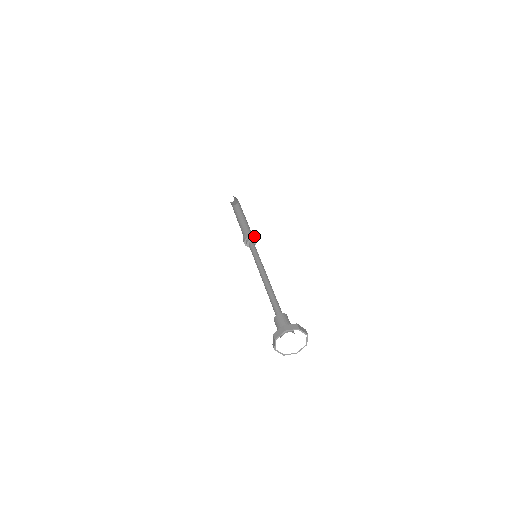
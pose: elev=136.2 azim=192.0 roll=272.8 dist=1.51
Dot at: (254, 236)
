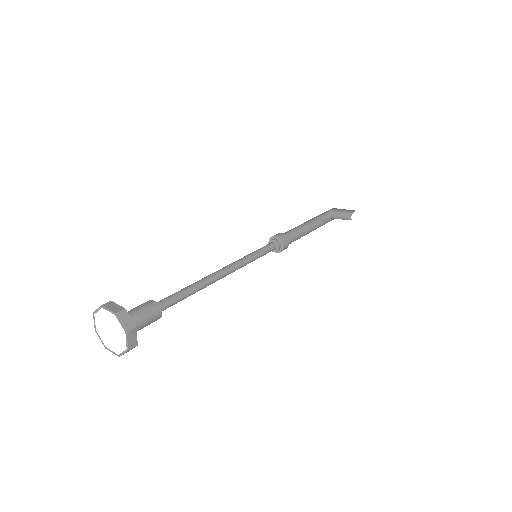
Dot at: (277, 235)
